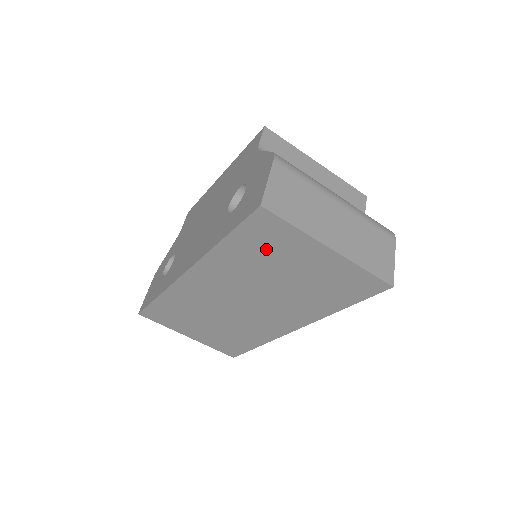
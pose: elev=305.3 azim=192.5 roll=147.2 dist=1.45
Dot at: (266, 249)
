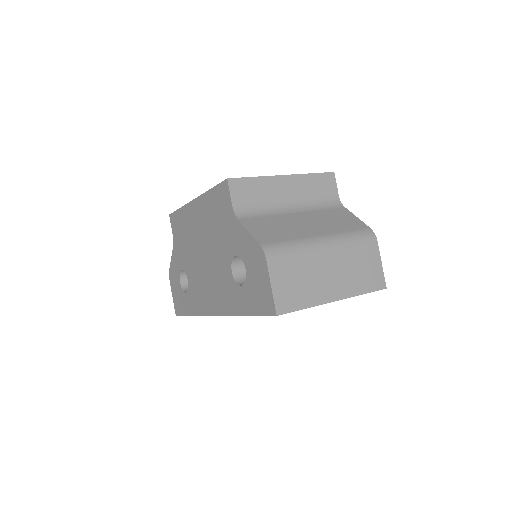
Dot at: occluded
